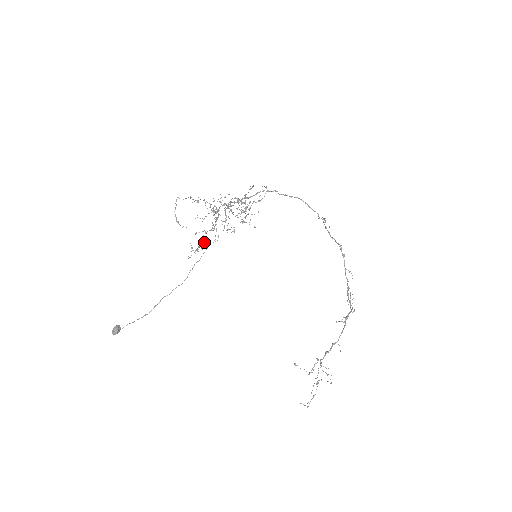
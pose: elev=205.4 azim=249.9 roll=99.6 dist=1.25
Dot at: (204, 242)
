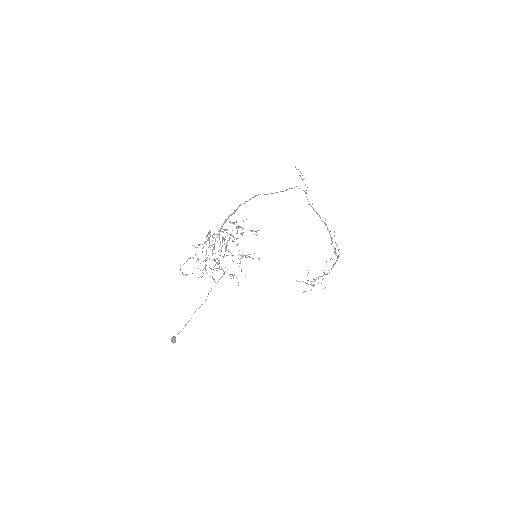
Dot at: occluded
